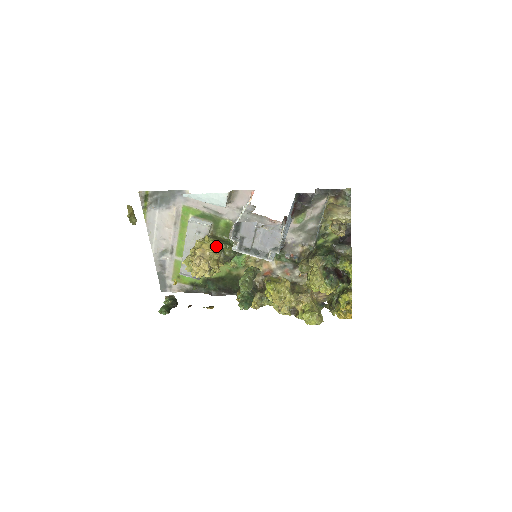
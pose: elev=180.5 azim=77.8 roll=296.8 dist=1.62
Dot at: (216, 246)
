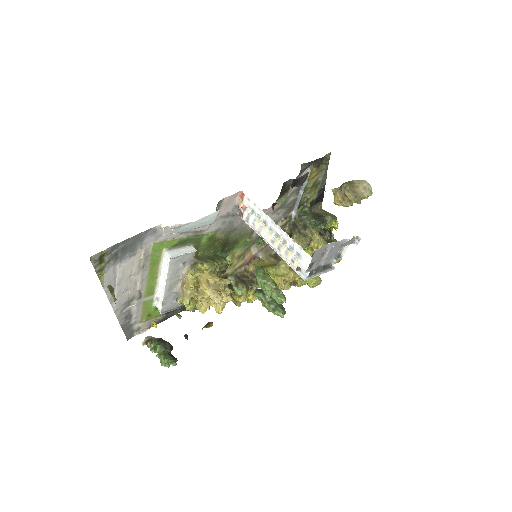
Dot at: (215, 269)
